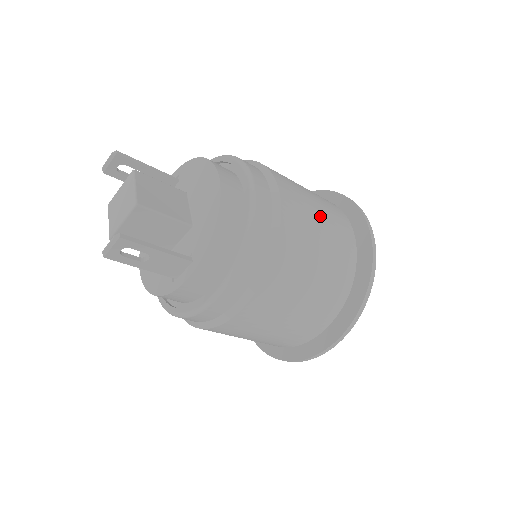
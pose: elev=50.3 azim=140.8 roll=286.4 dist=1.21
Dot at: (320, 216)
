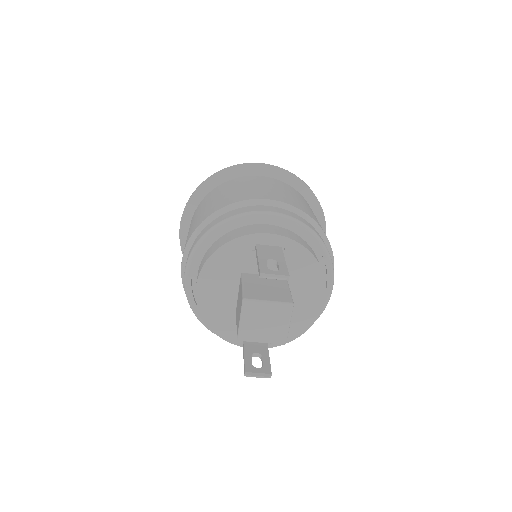
Dot at: occluded
